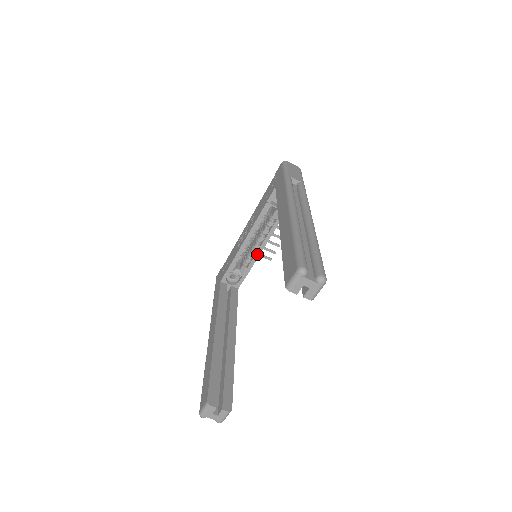
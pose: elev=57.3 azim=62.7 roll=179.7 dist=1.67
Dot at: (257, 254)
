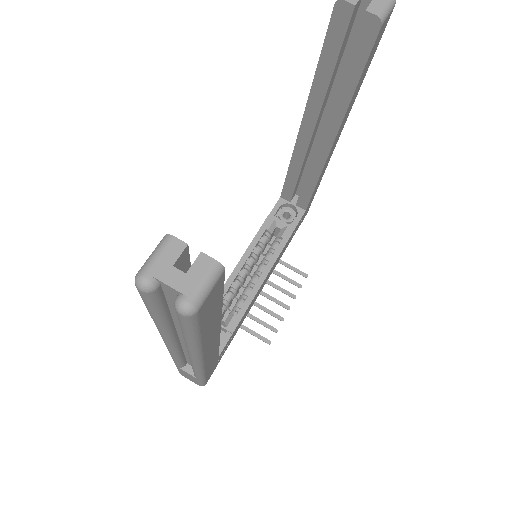
Dot at: (253, 291)
